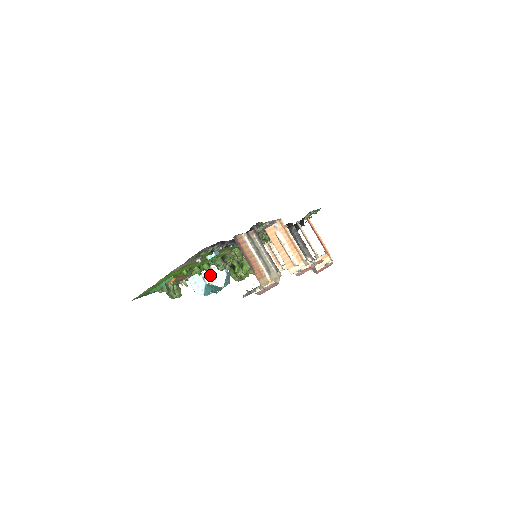
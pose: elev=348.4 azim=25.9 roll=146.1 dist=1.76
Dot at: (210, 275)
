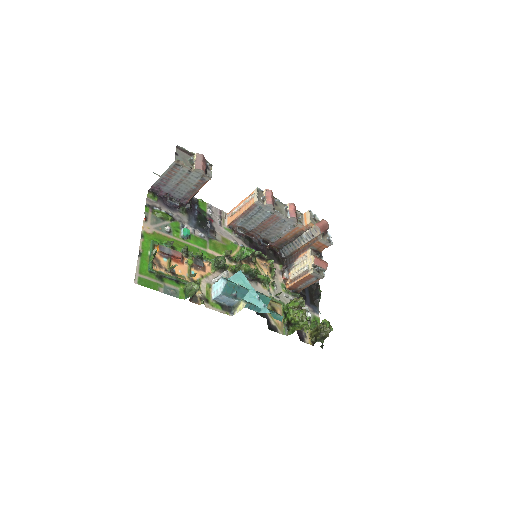
Dot at: occluded
